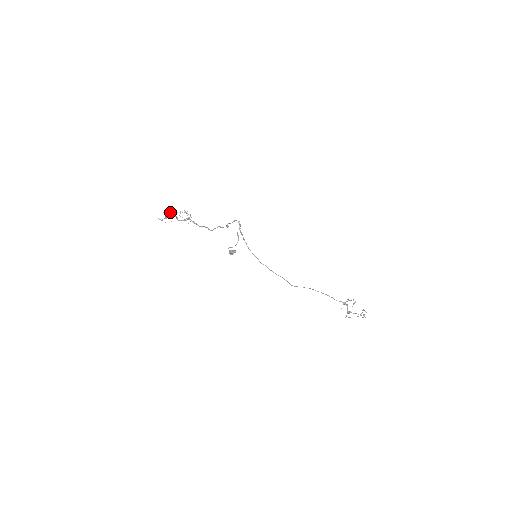
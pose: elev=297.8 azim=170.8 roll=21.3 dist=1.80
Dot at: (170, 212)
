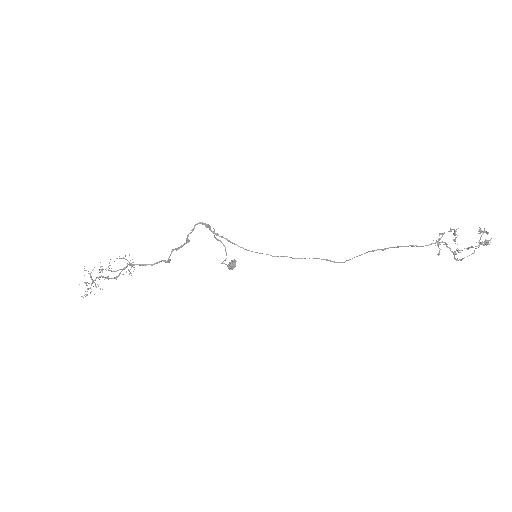
Dot at: (91, 277)
